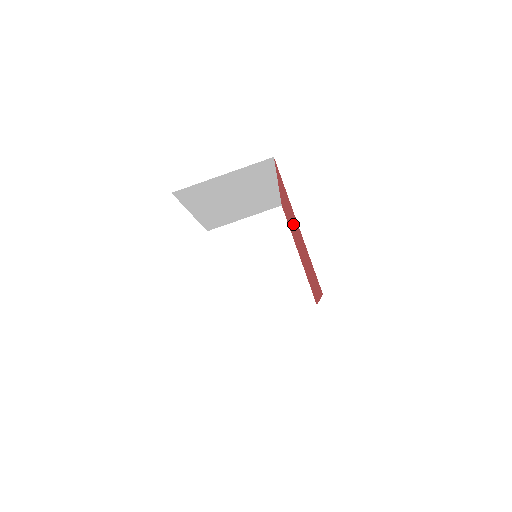
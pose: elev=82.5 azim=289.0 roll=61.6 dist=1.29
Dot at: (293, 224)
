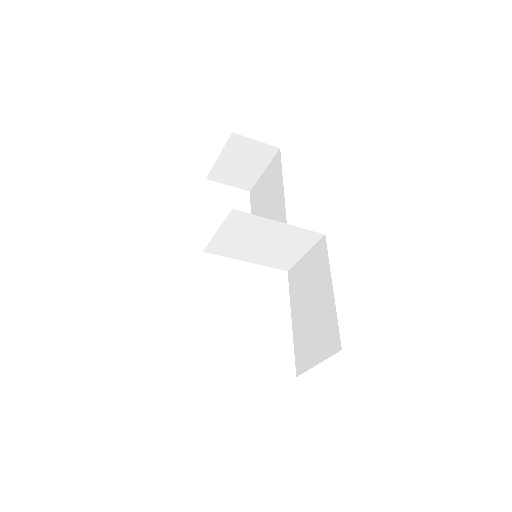
Dot at: occluded
